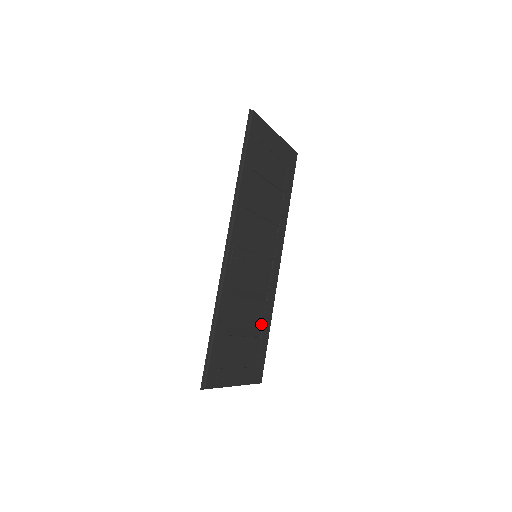
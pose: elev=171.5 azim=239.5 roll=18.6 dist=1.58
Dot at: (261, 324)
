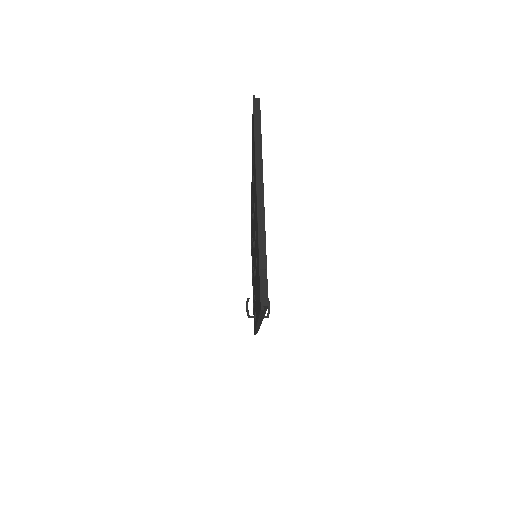
Dot at: occluded
